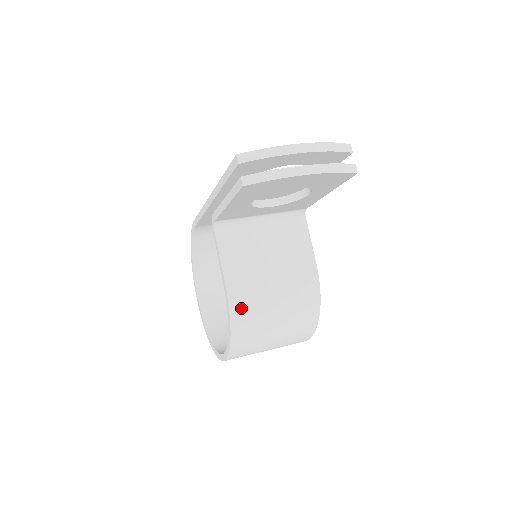
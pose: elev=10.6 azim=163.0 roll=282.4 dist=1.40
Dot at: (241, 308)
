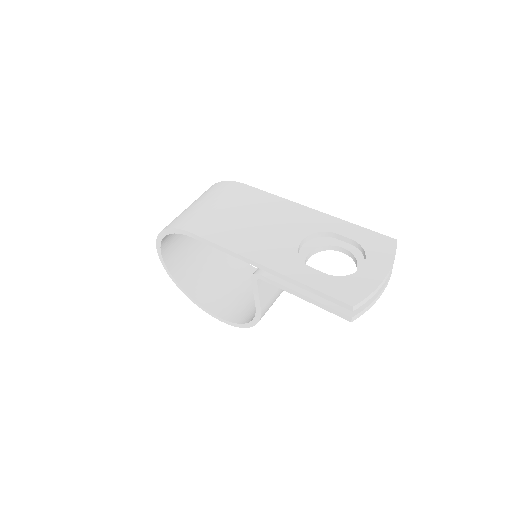
Dot at: occluded
